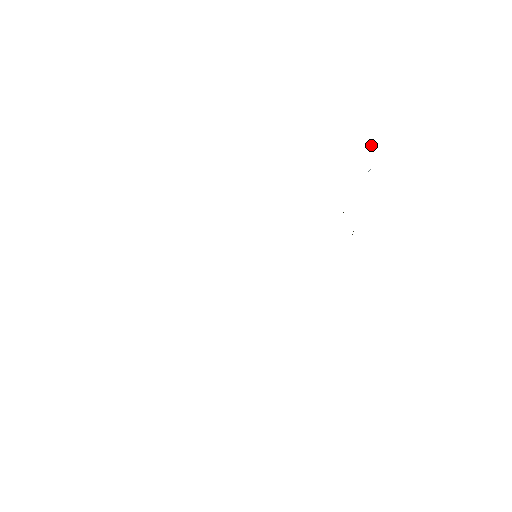
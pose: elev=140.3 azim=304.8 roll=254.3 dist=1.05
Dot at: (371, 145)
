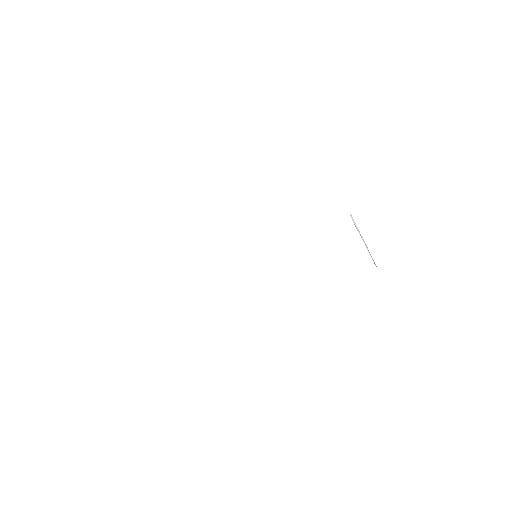
Dot at: (354, 224)
